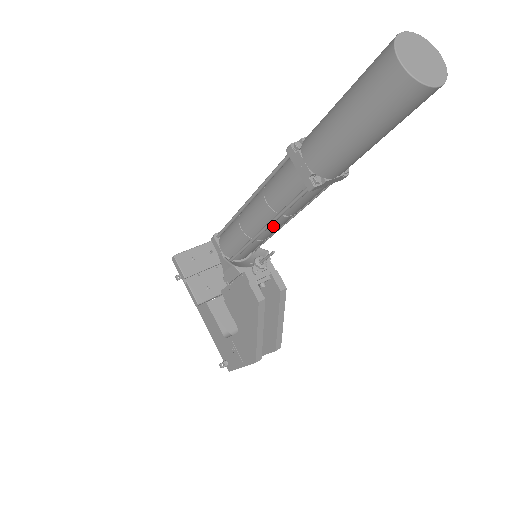
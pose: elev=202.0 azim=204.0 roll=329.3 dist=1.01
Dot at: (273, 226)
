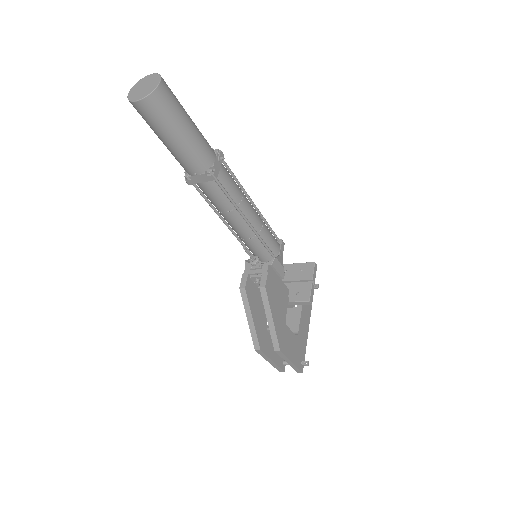
Dot at: (229, 223)
